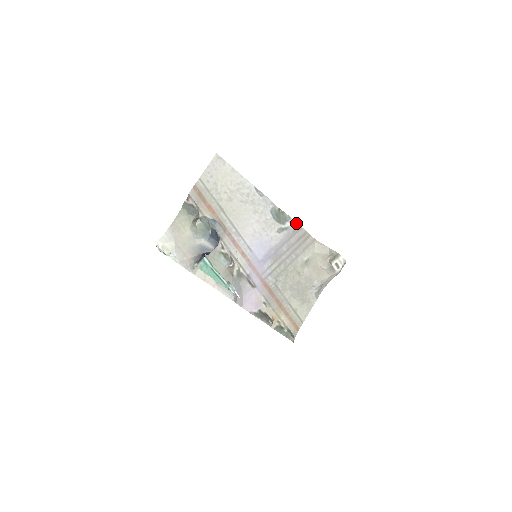
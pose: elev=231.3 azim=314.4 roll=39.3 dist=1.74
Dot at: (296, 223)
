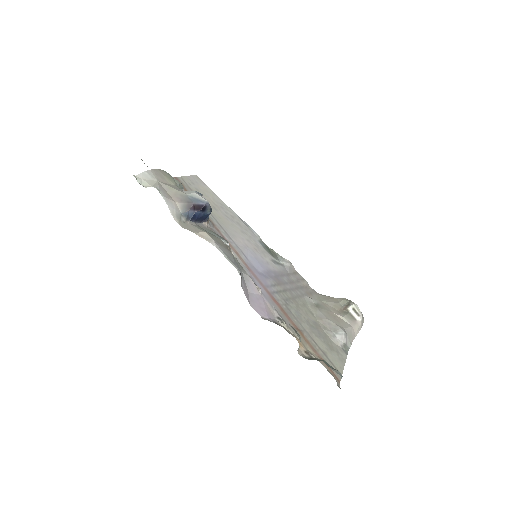
Dot at: (290, 263)
